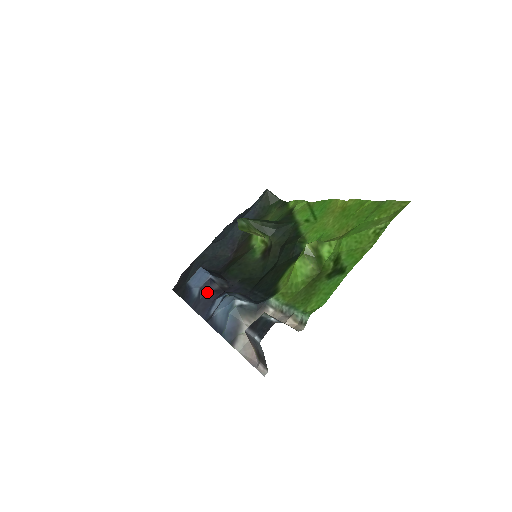
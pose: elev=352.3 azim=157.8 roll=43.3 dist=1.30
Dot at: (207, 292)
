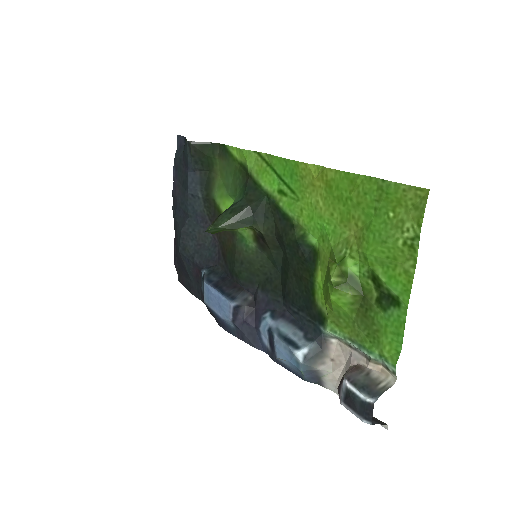
Dot at: (241, 321)
